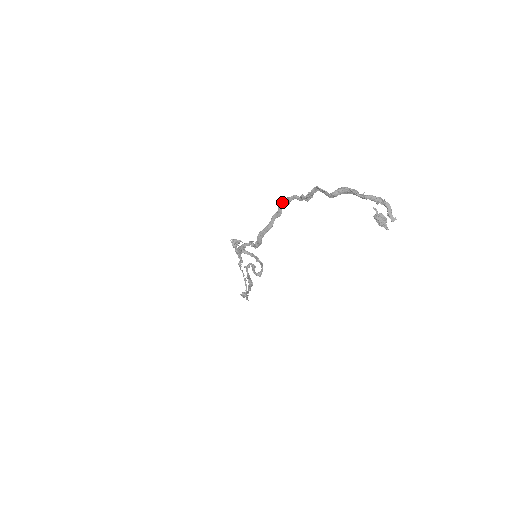
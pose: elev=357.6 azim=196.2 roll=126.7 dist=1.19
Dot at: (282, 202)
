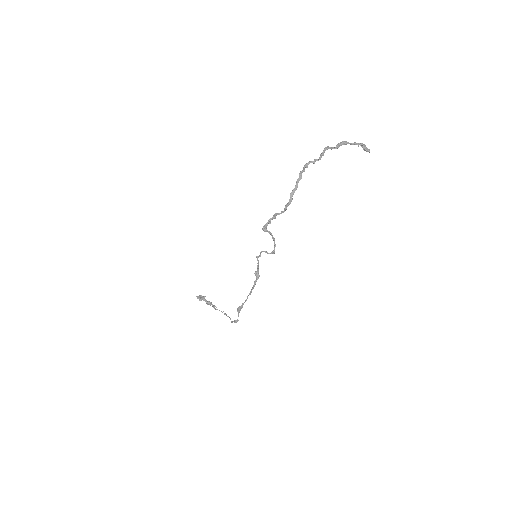
Dot at: (304, 167)
